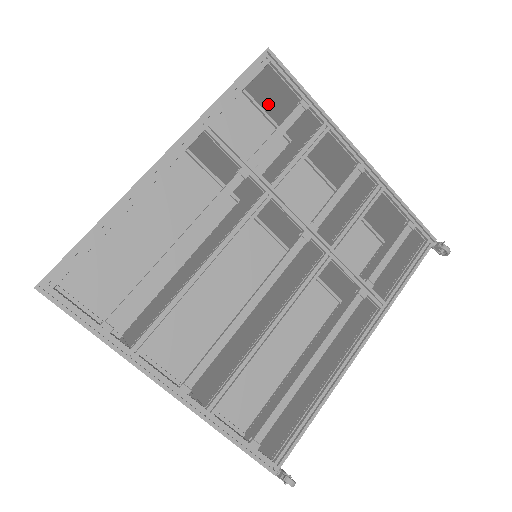
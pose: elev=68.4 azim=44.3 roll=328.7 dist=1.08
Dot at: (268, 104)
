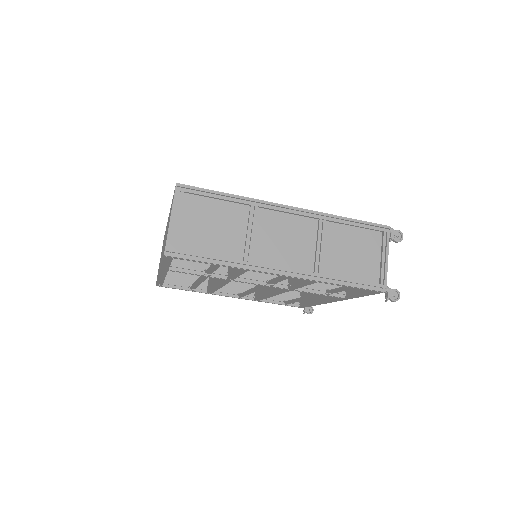
Dot at: (207, 210)
